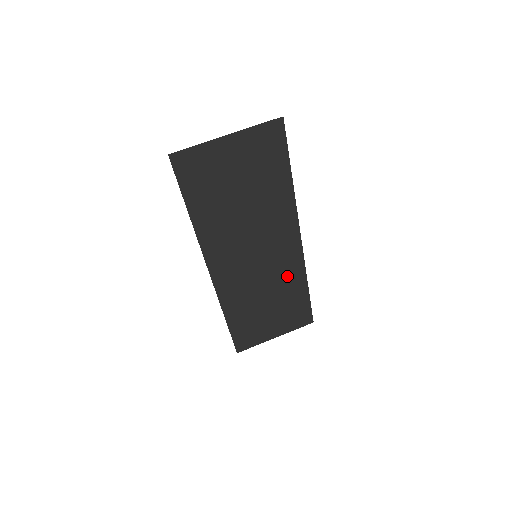
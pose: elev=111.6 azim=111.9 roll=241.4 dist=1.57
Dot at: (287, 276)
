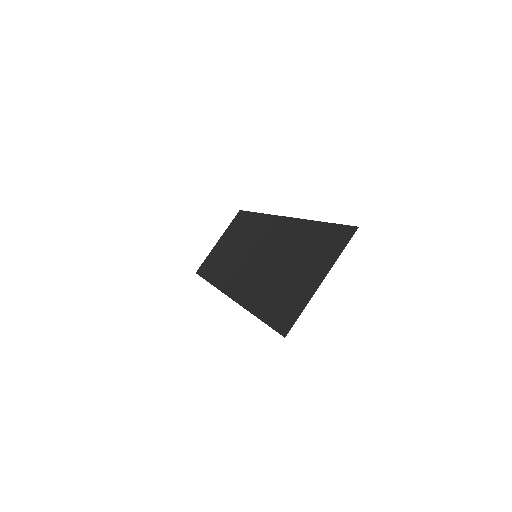
Dot at: (256, 230)
